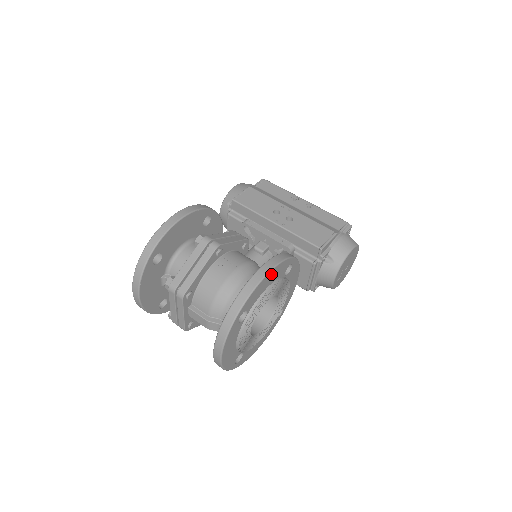
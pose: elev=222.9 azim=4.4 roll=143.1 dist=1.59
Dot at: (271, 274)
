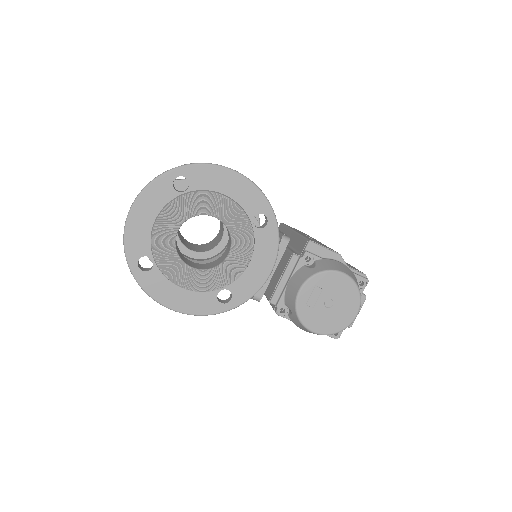
Dot at: (237, 180)
